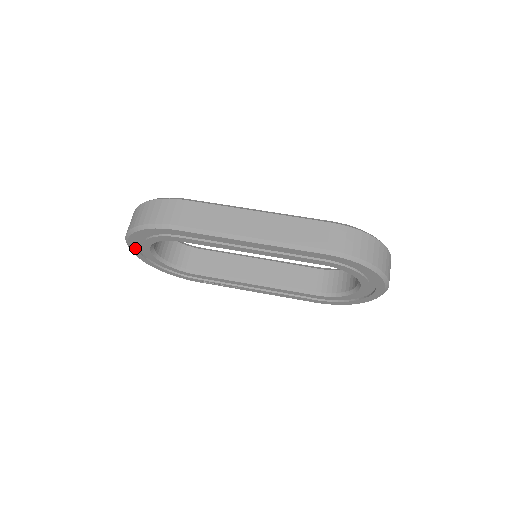
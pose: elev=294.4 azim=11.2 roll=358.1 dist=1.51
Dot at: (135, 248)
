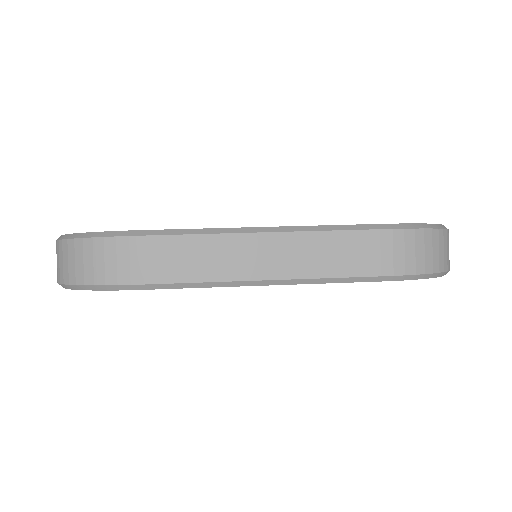
Dot at: occluded
